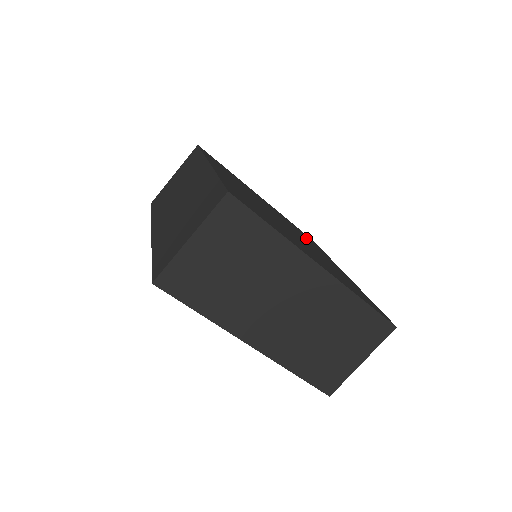
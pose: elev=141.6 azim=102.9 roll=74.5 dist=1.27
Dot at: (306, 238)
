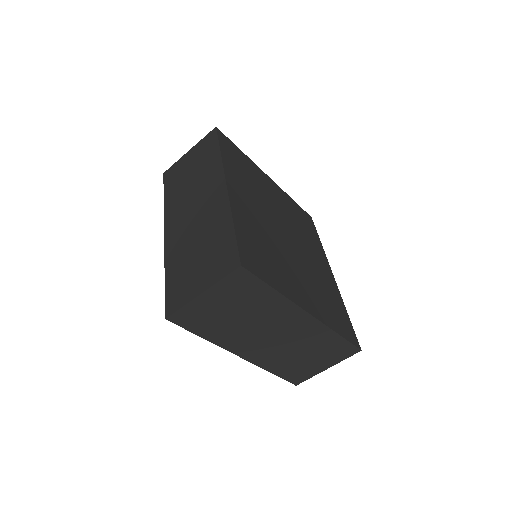
Dot at: (305, 230)
